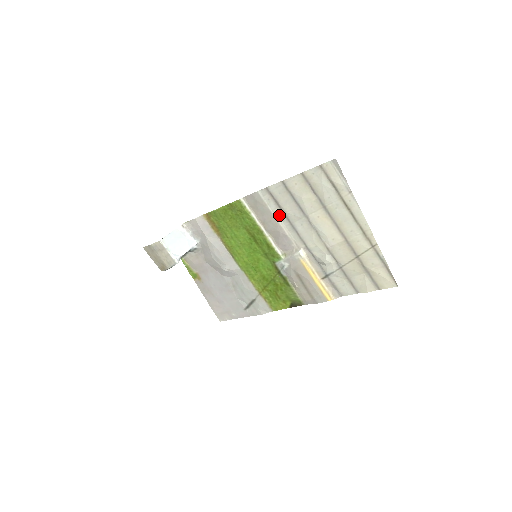
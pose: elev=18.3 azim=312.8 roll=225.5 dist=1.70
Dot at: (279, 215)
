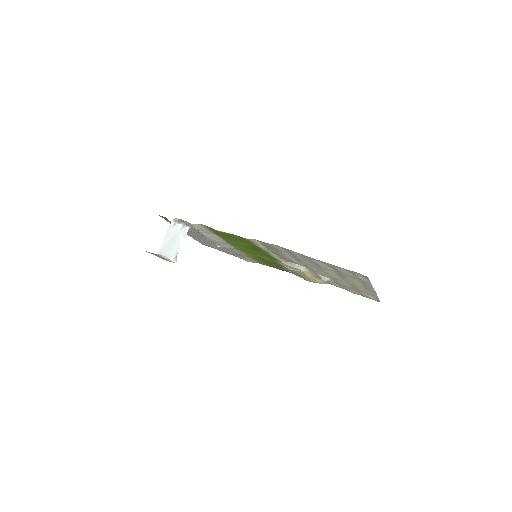
Dot at: (290, 255)
